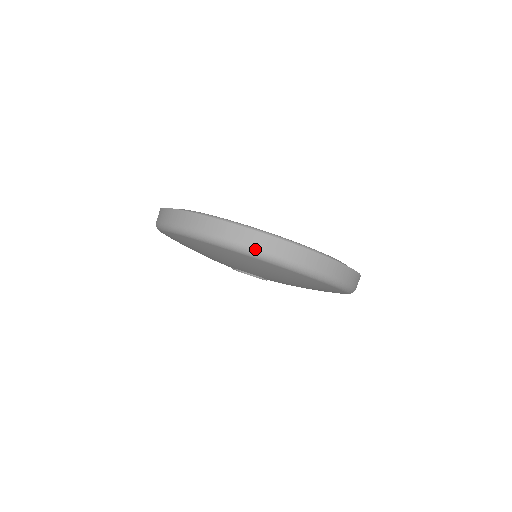
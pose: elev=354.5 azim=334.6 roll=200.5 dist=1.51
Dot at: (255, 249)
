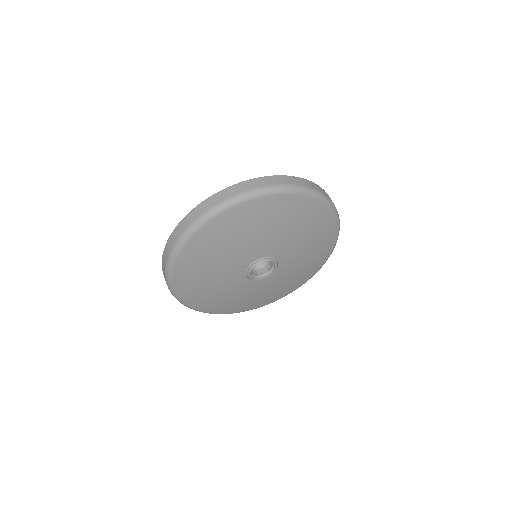
Dot at: (177, 241)
